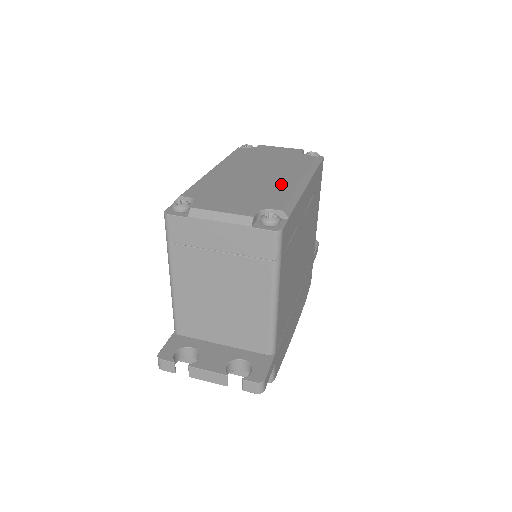
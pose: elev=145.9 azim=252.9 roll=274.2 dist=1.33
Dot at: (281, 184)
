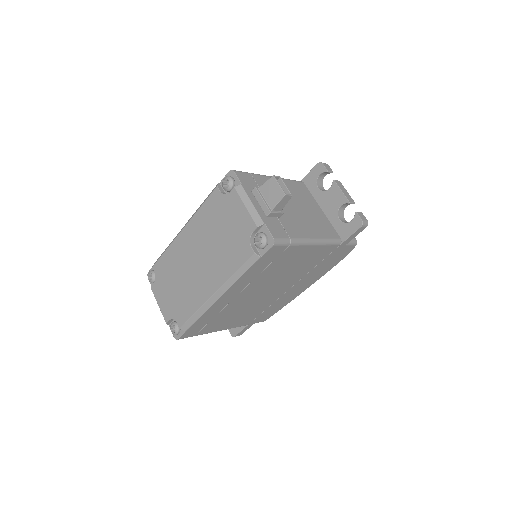
Dot at: (198, 292)
